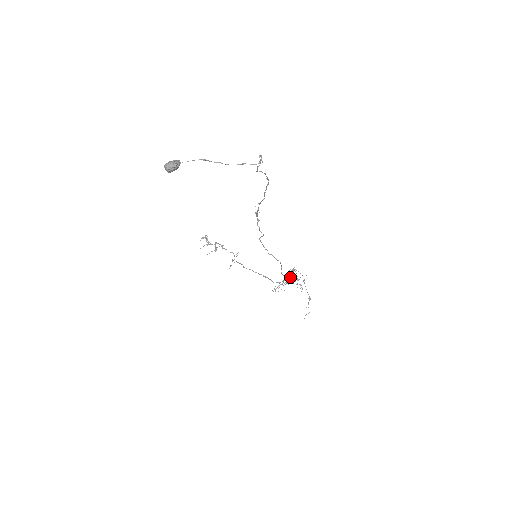
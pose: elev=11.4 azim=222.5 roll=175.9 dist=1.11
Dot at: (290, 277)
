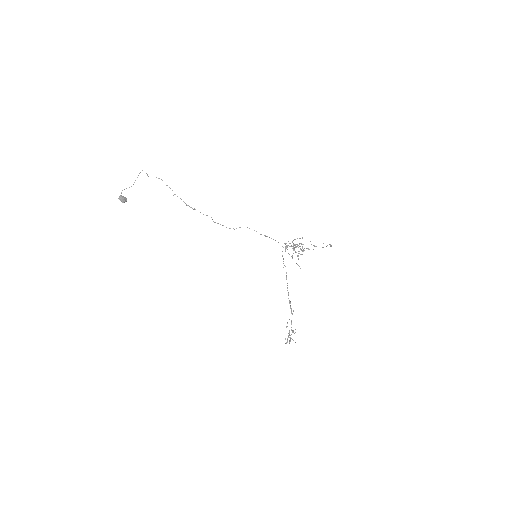
Dot at: (294, 248)
